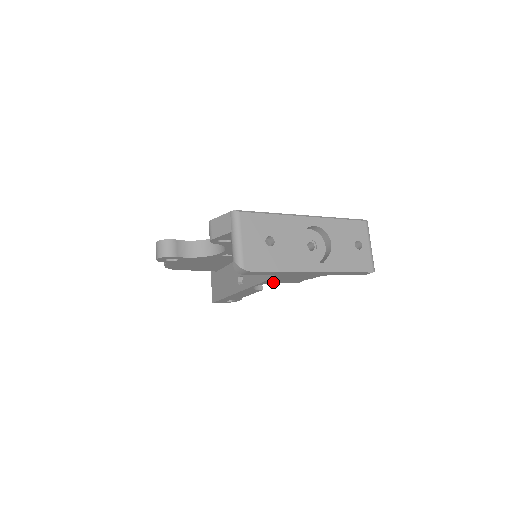
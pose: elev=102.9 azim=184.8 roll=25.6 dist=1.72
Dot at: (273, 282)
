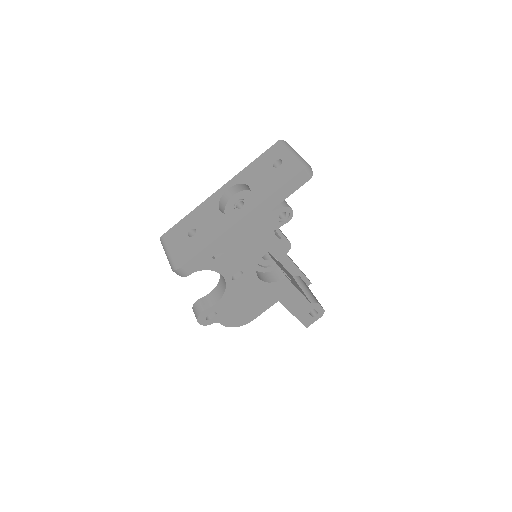
Dot at: (255, 261)
